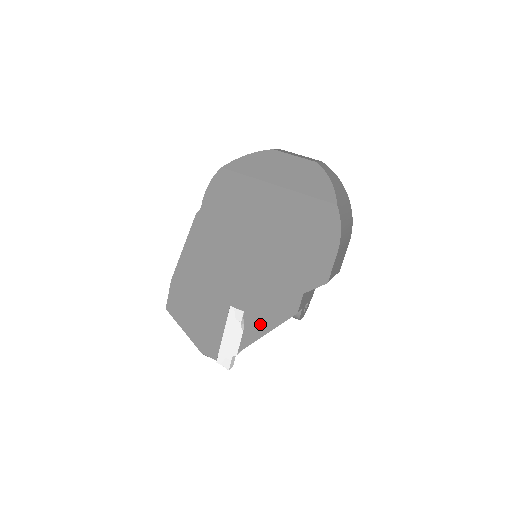
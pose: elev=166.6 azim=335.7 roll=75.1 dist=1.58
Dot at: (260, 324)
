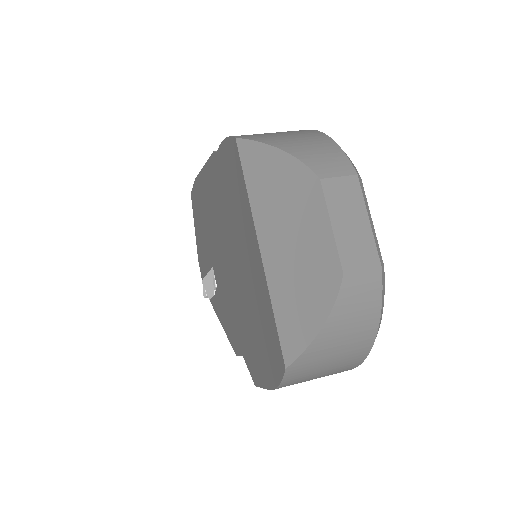
Dot at: (221, 313)
